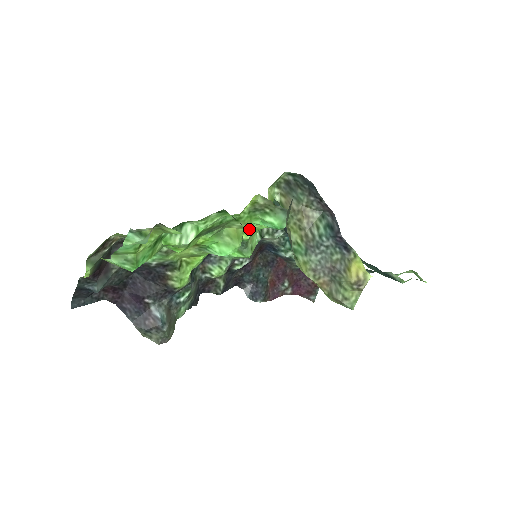
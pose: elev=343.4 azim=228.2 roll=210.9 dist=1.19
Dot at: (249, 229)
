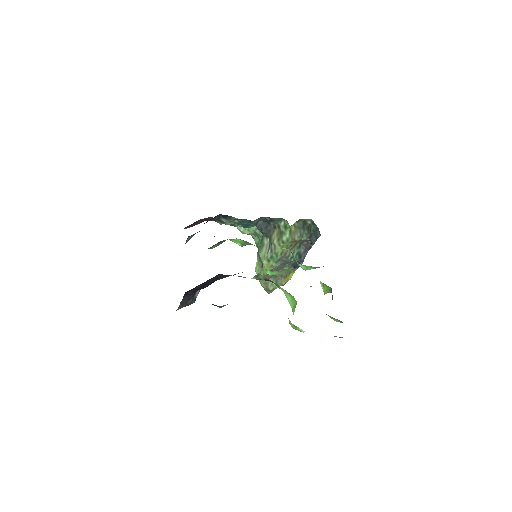
Dot at: occluded
